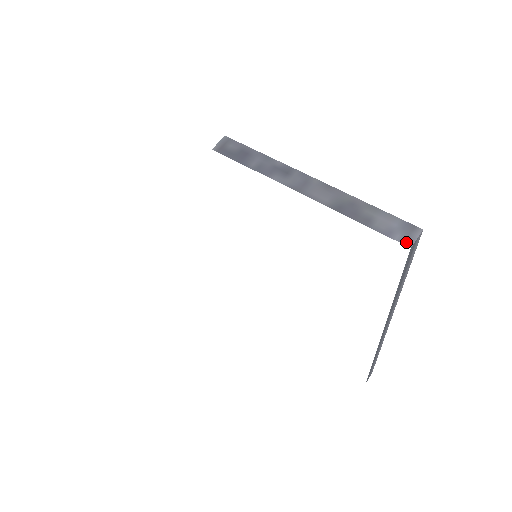
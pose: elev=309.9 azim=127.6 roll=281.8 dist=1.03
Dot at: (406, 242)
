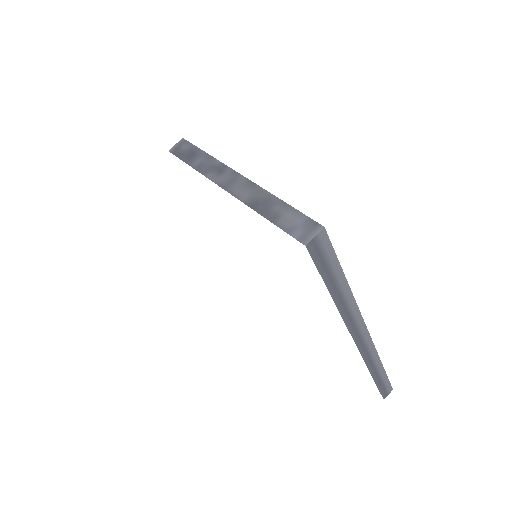
Dot at: (303, 240)
